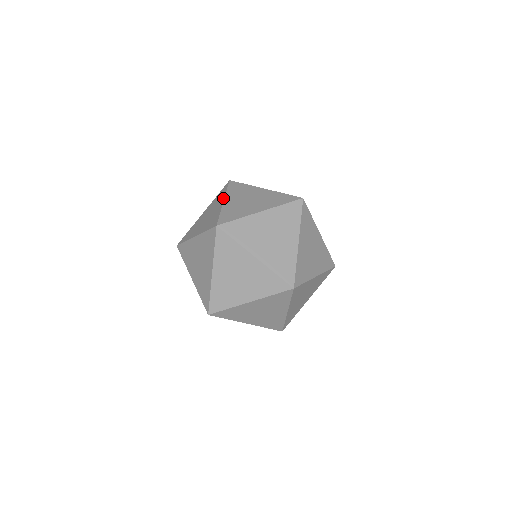
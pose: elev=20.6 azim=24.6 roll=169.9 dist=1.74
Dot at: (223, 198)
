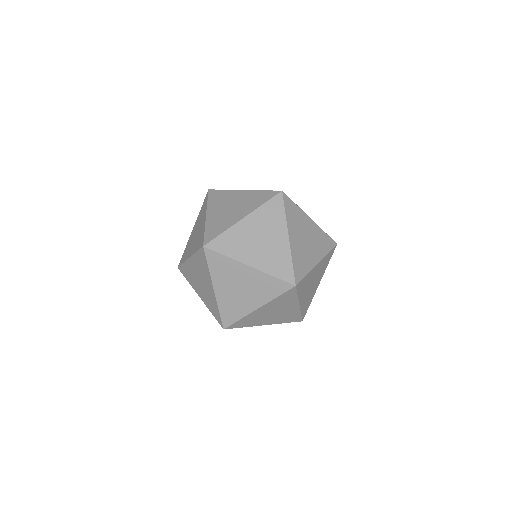
Dot at: occluded
